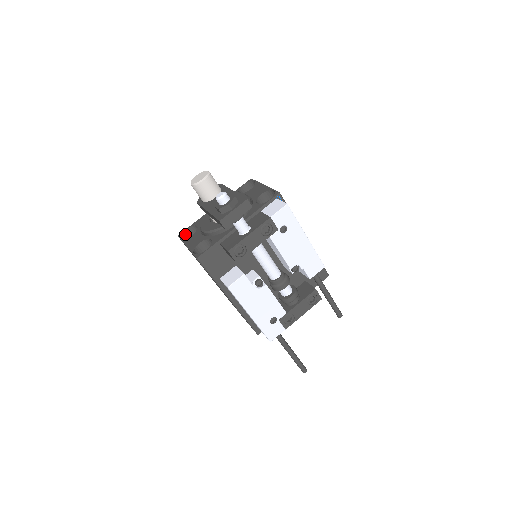
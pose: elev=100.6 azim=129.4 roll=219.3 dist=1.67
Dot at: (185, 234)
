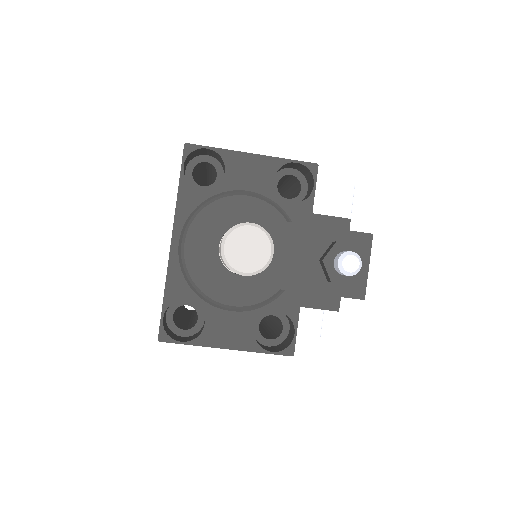
Dot at: (164, 326)
